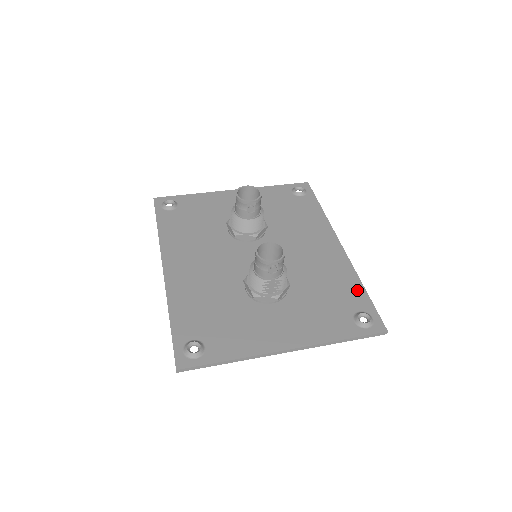
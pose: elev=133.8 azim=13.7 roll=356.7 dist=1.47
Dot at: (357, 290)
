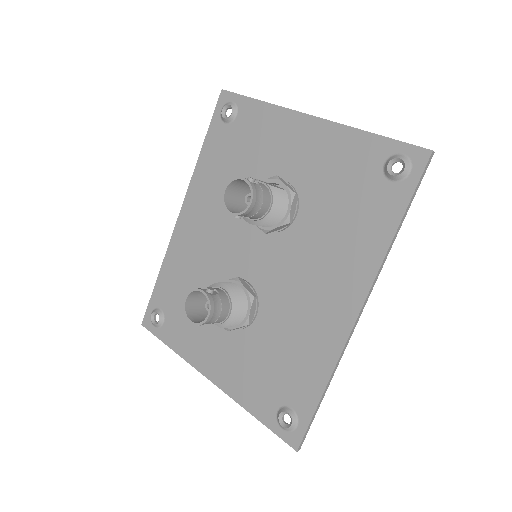
Dot at: (314, 385)
